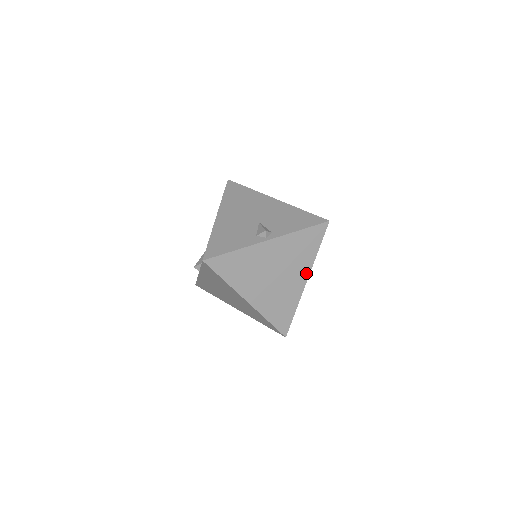
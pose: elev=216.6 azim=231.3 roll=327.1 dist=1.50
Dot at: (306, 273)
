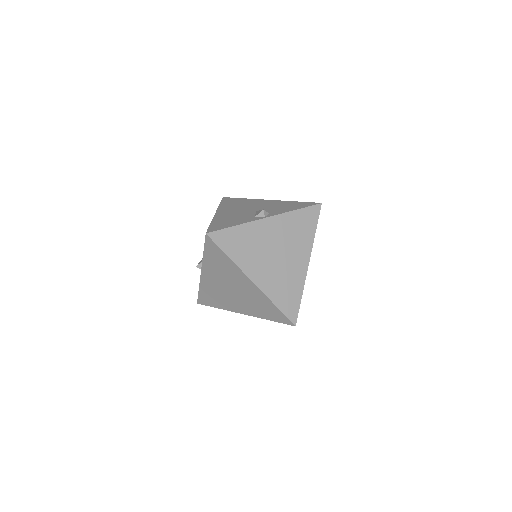
Dot at: (307, 255)
